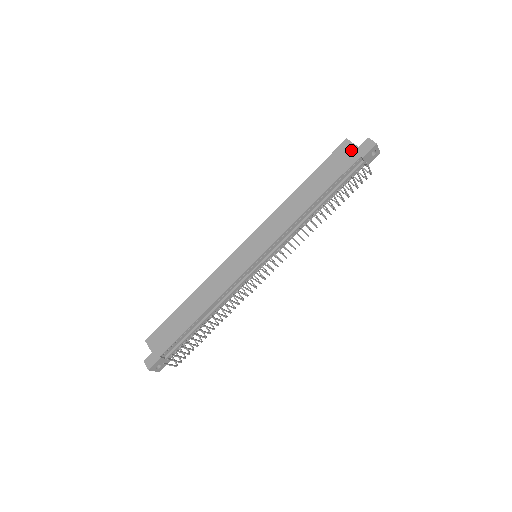
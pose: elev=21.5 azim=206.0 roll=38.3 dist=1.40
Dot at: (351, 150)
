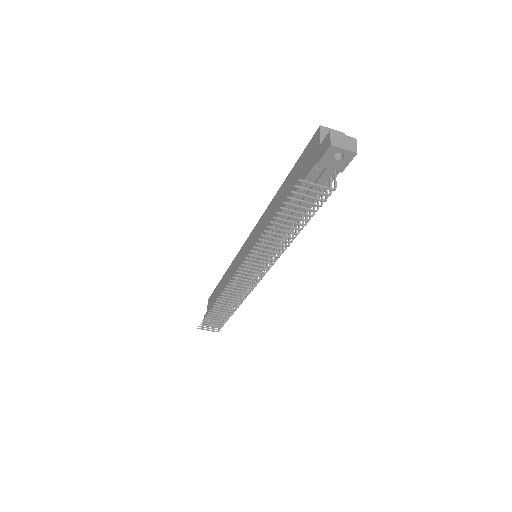
Dot at: (315, 148)
